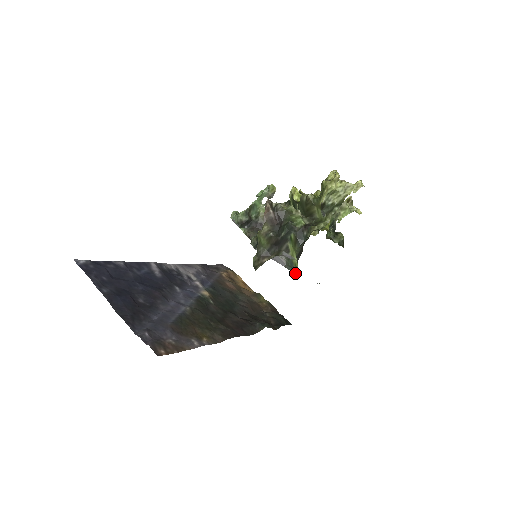
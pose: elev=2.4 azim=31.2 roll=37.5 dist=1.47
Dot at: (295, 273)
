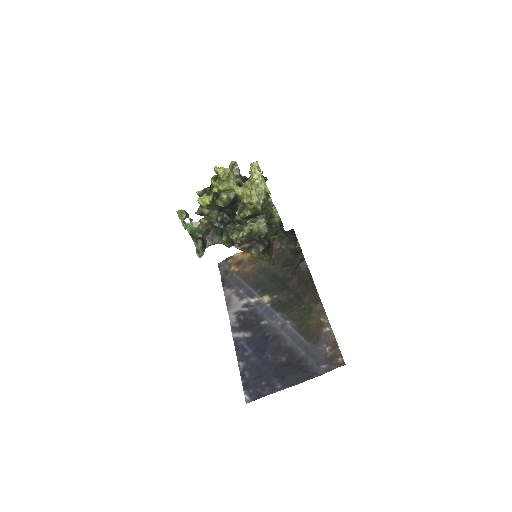
Dot at: occluded
